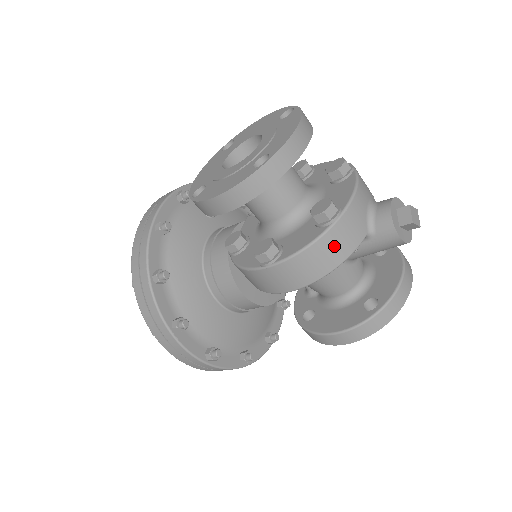
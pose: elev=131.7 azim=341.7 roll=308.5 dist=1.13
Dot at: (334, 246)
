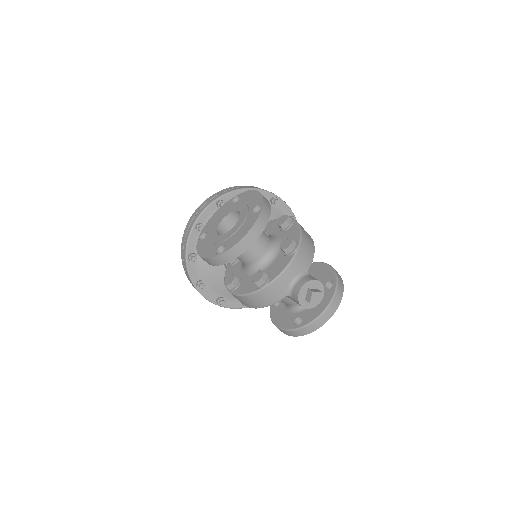
Dot at: (261, 299)
